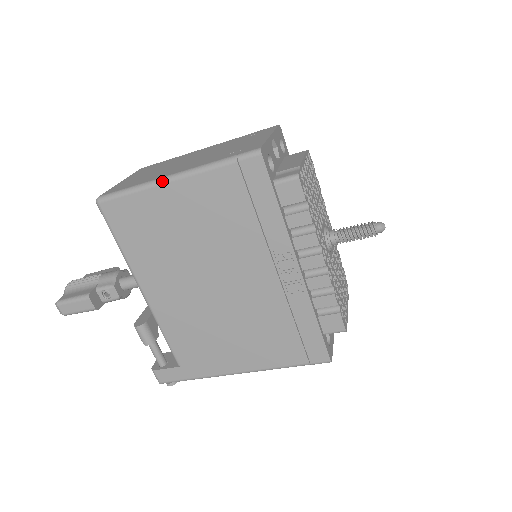
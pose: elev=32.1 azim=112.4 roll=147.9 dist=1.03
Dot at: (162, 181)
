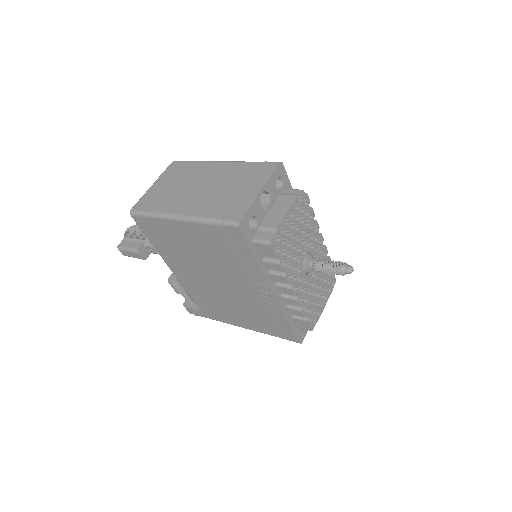
Dot at: (172, 218)
